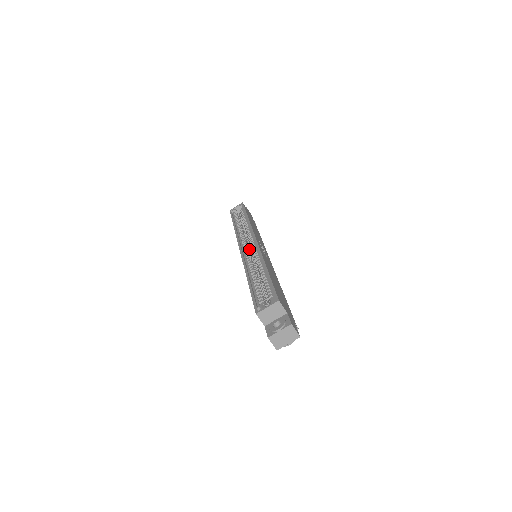
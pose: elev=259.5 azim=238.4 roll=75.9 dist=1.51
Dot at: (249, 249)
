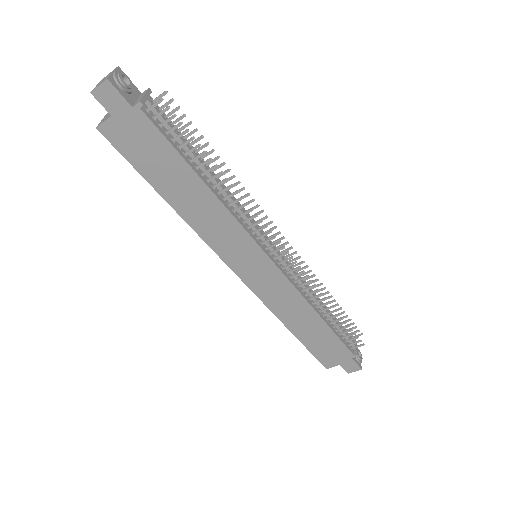
Dot at: occluded
